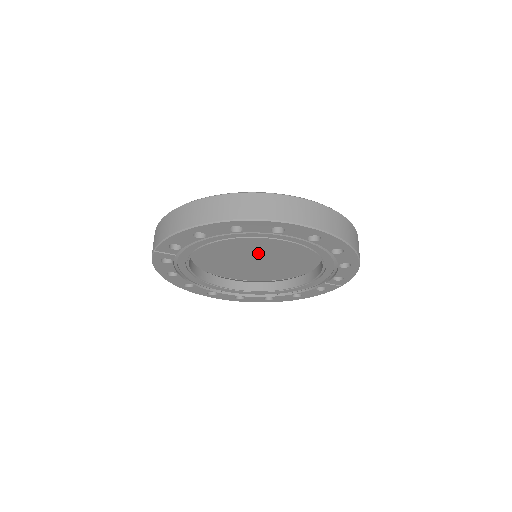
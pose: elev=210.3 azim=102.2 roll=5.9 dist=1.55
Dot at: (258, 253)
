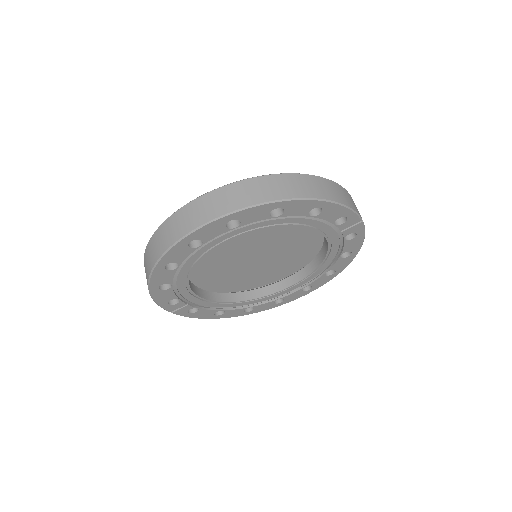
Dot at: (255, 252)
